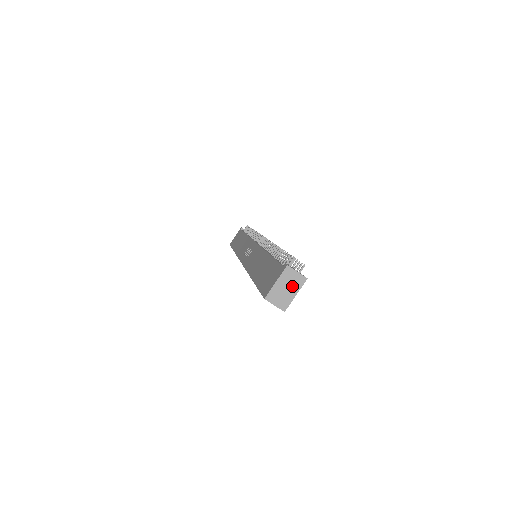
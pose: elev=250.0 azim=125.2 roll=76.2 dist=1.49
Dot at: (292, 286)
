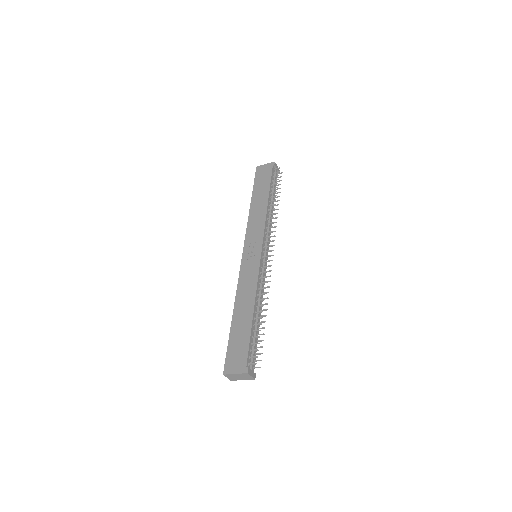
Dot at: (244, 378)
